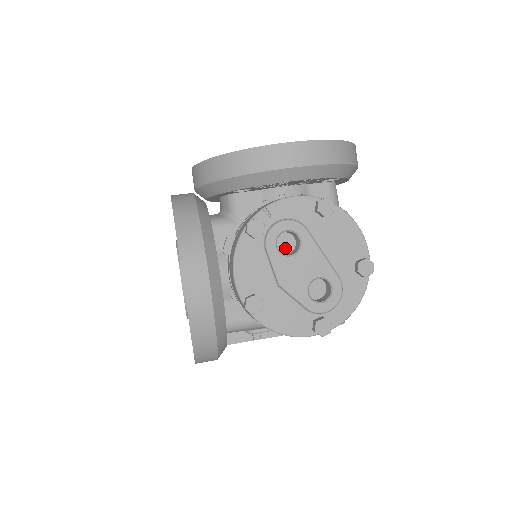
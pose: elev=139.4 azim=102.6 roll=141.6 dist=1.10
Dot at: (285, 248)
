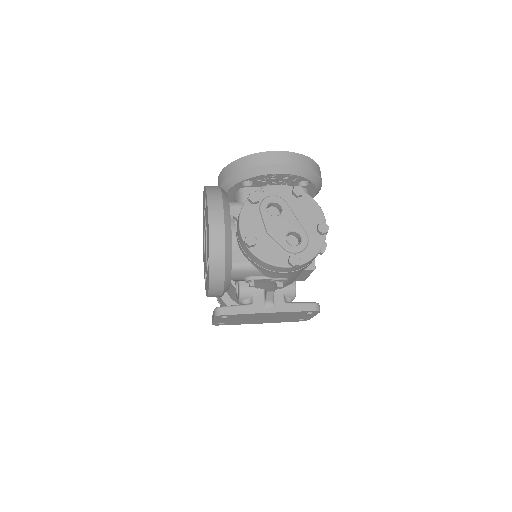
Dot at: (273, 215)
